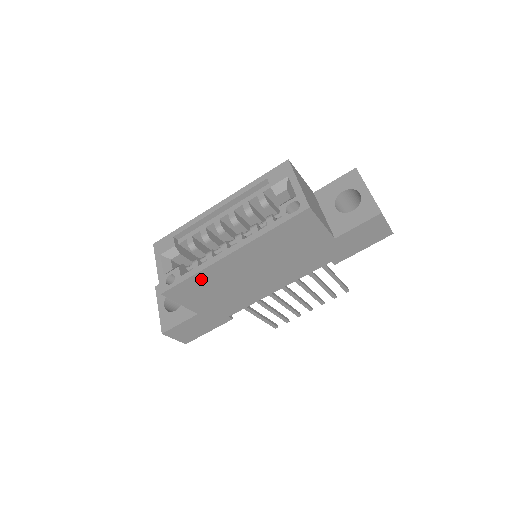
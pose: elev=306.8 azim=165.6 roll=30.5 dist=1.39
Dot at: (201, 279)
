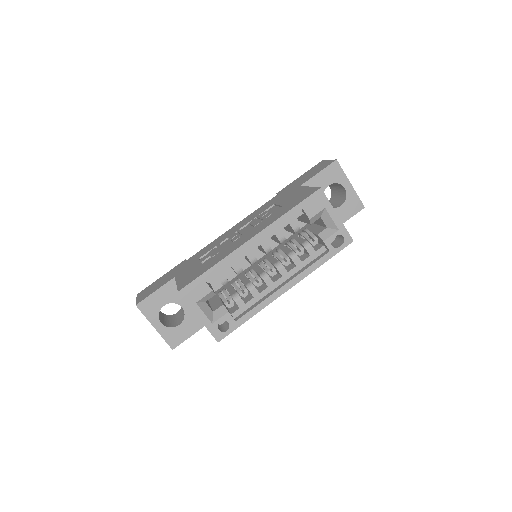
Dot at: occluded
